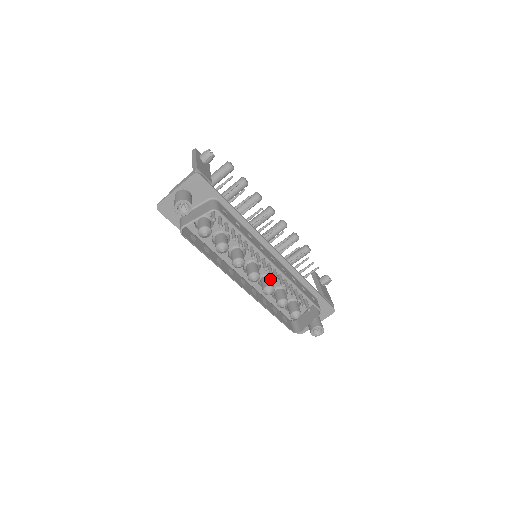
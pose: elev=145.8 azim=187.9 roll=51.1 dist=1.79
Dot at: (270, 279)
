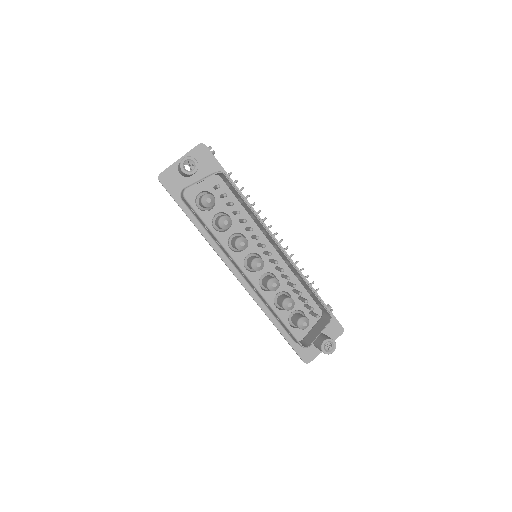
Dot at: occluded
